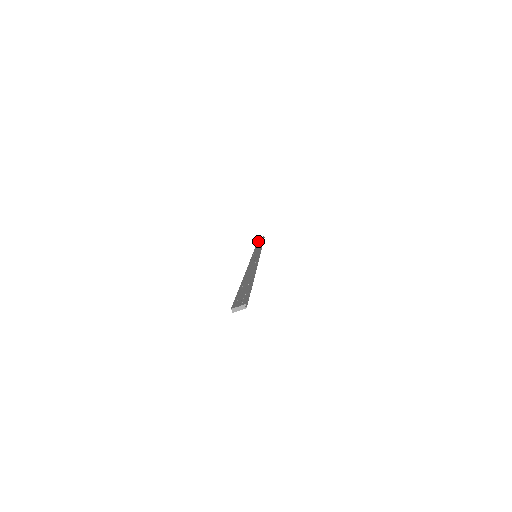
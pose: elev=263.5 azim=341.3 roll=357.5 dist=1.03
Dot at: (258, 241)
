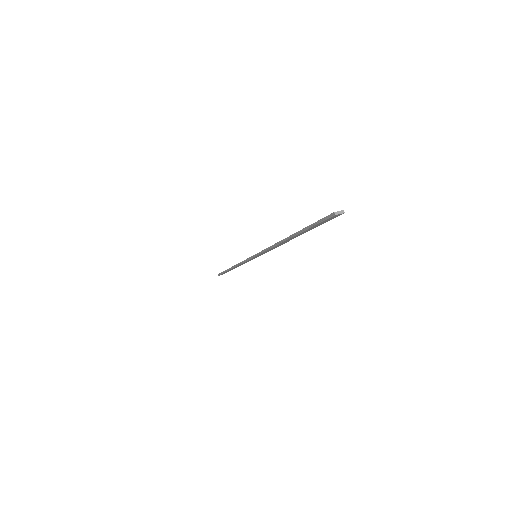
Dot at: occluded
